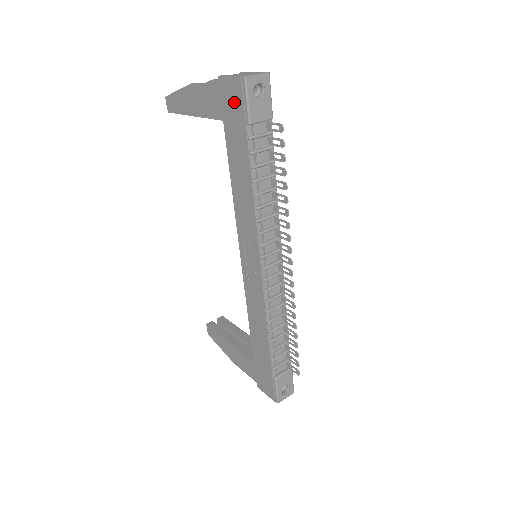
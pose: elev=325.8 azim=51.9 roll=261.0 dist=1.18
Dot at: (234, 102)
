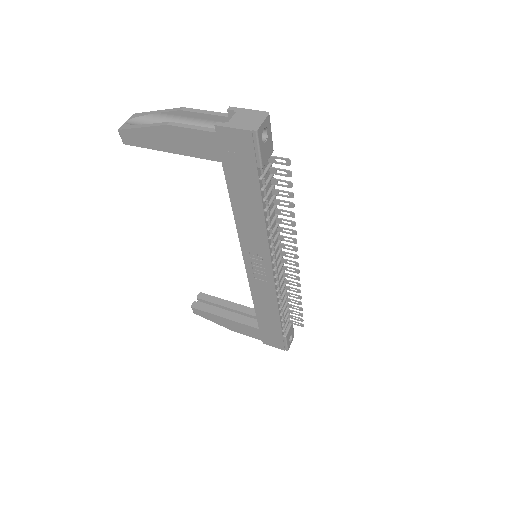
Dot at: (240, 150)
